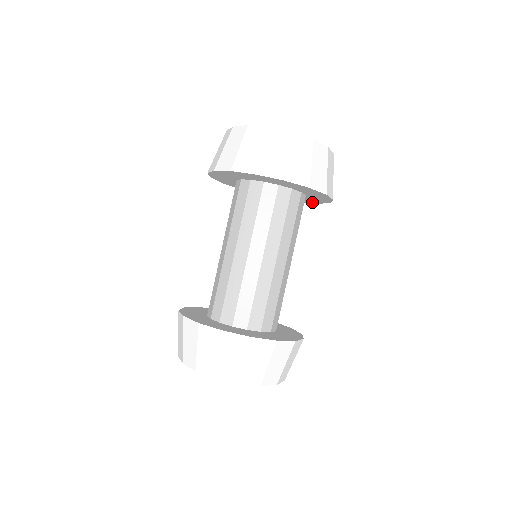
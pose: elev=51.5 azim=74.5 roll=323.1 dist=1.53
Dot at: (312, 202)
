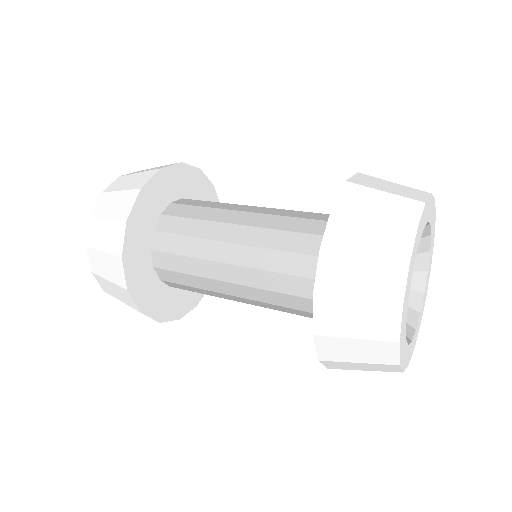
Dot at: occluded
